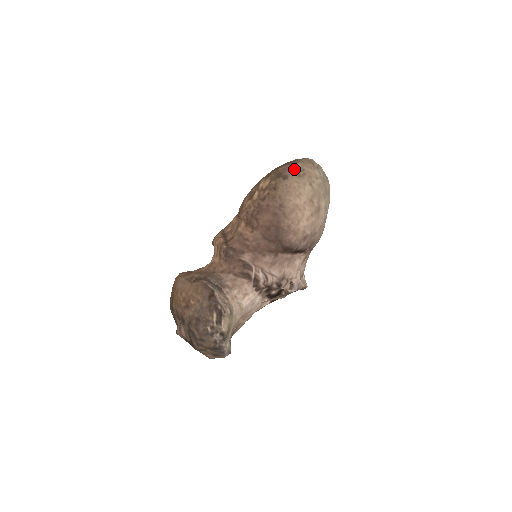
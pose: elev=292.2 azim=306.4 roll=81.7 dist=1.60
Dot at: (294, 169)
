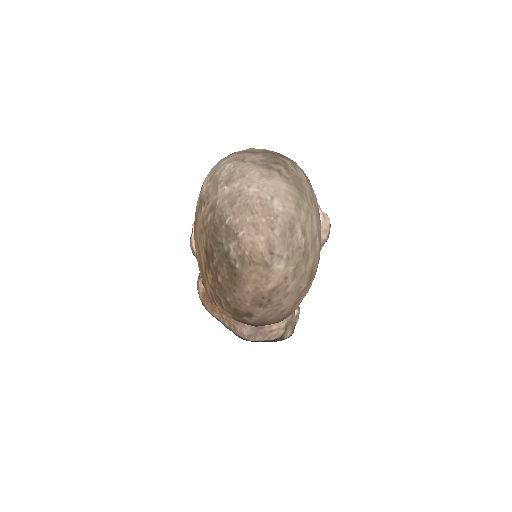
Dot at: (251, 305)
